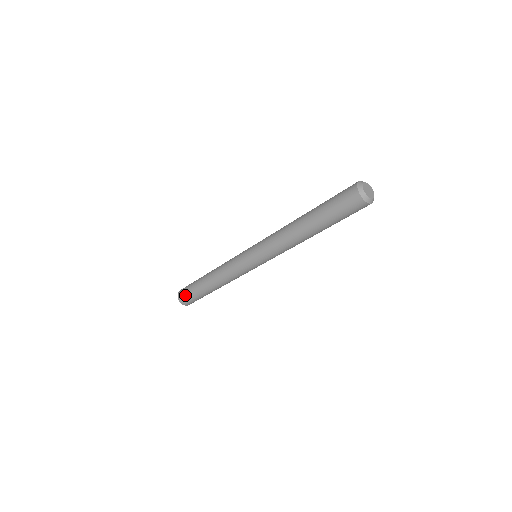
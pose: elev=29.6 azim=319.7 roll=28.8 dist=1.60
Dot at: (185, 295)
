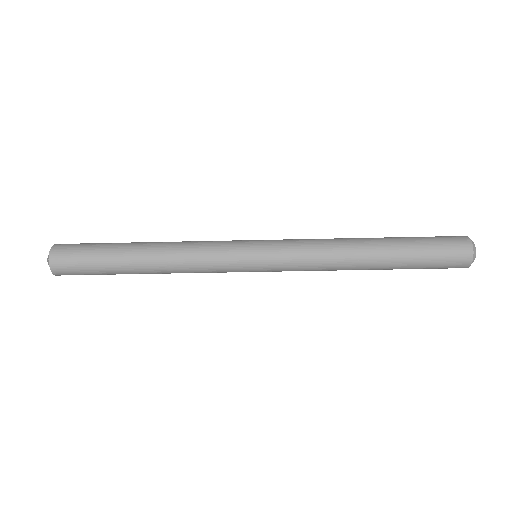
Dot at: (75, 247)
